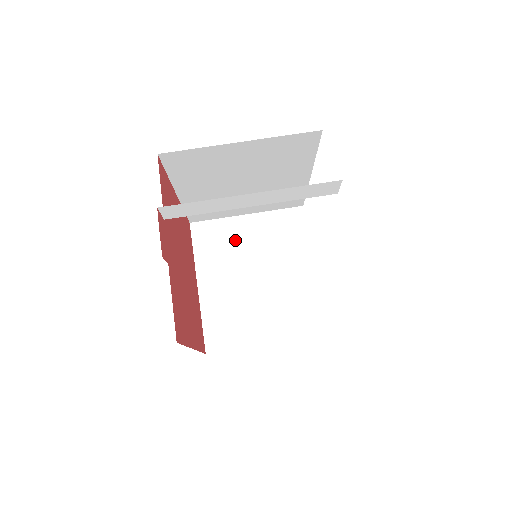
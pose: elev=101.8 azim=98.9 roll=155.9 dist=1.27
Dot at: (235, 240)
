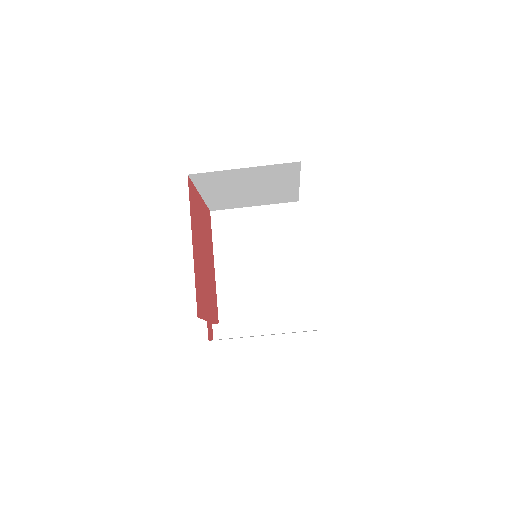
Dot at: (232, 179)
